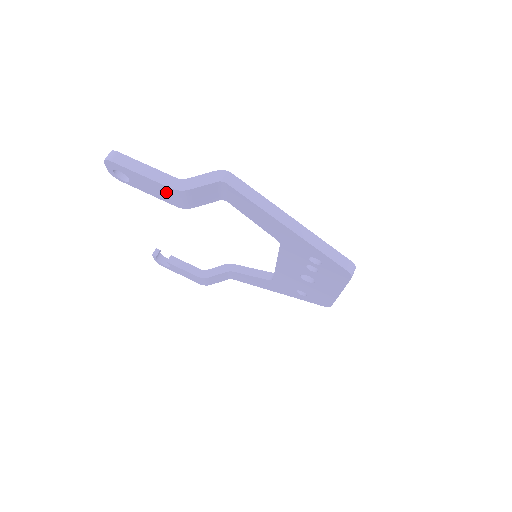
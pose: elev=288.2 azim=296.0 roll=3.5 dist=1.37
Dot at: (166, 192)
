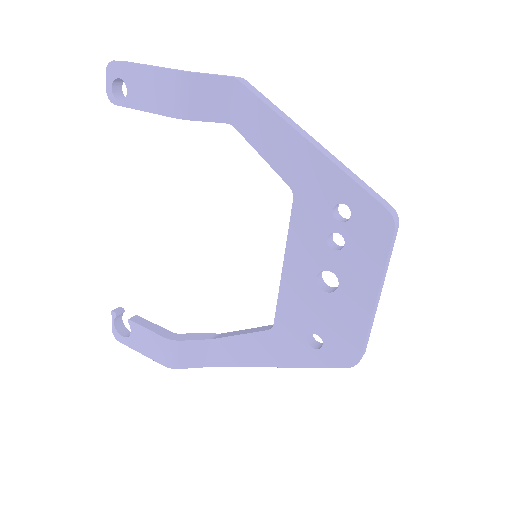
Dot at: (166, 86)
